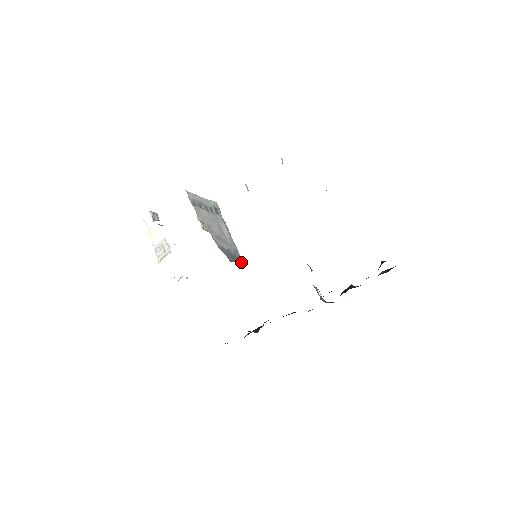
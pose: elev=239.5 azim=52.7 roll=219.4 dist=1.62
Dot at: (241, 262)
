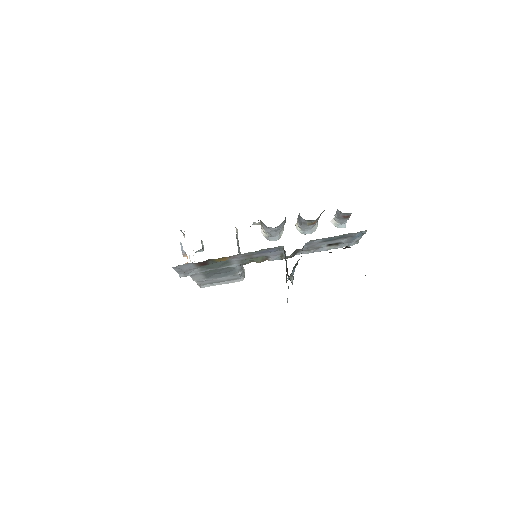
Dot at: occluded
